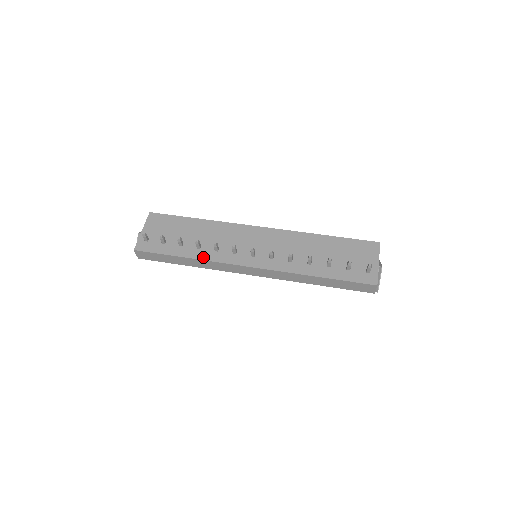
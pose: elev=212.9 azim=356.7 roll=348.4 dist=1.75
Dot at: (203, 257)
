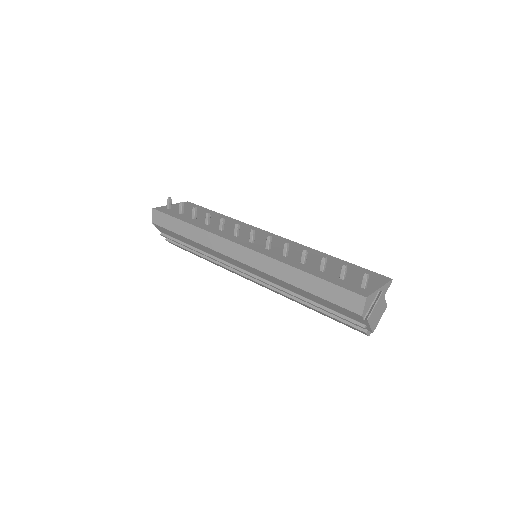
Dot at: (205, 228)
